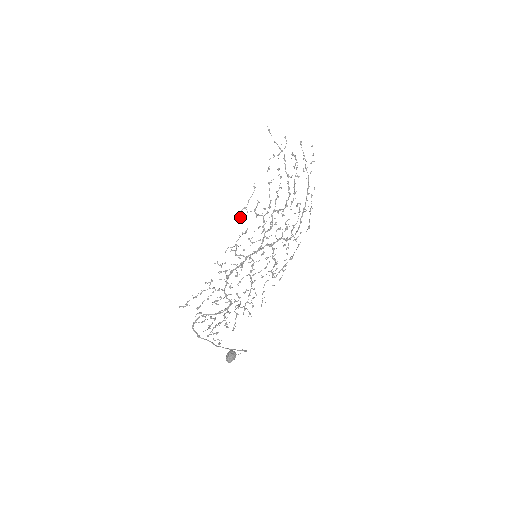
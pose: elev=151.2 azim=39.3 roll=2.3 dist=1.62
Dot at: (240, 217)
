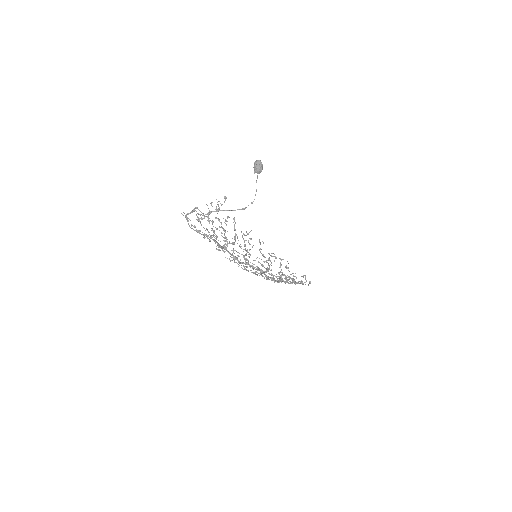
Dot at: occluded
